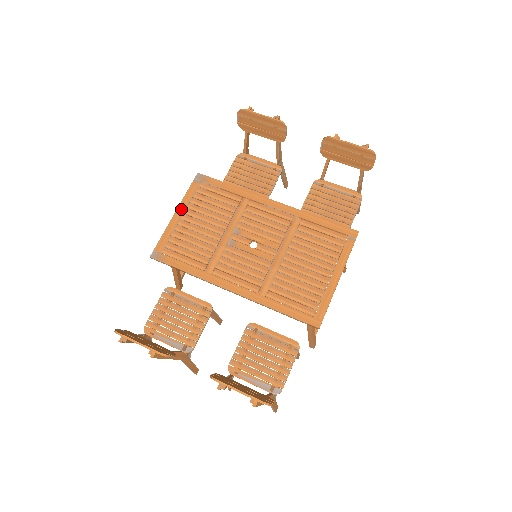
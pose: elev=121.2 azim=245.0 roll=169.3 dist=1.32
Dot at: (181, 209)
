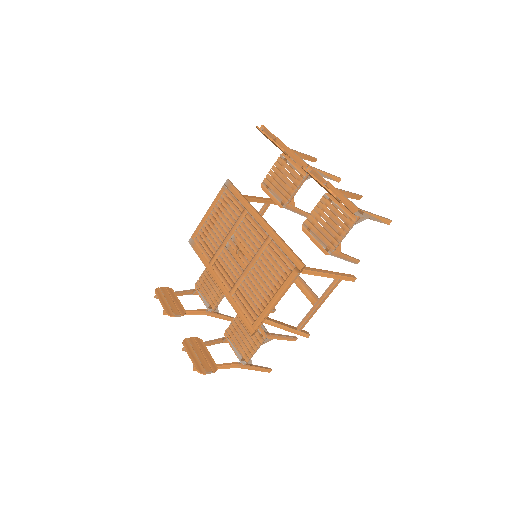
Dot at: (211, 209)
